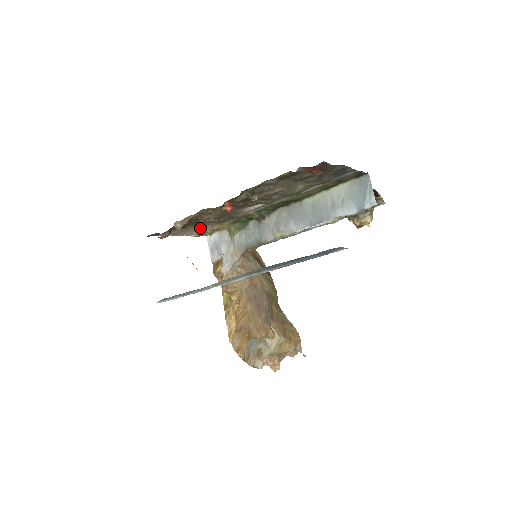
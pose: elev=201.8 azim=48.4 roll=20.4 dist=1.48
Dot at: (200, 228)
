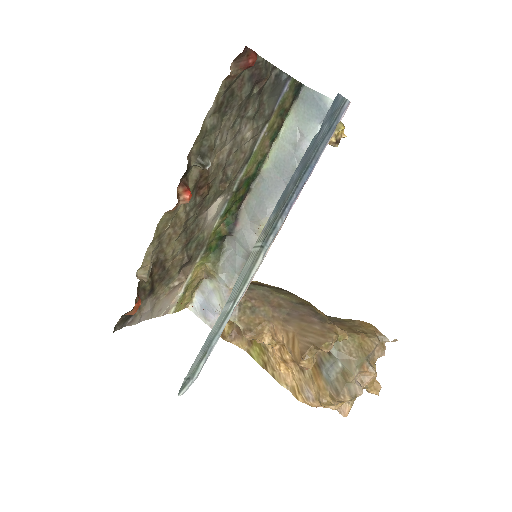
Dot at: (173, 287)
